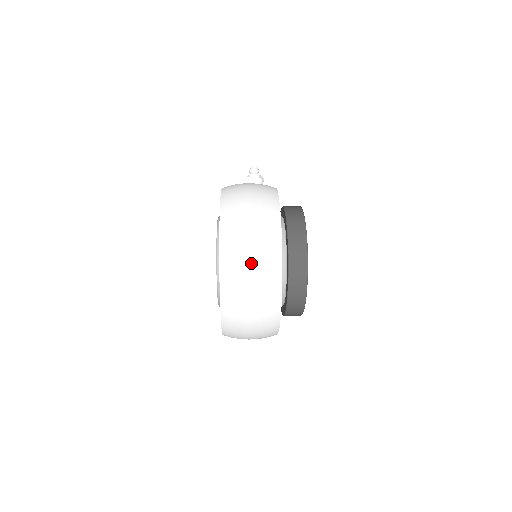
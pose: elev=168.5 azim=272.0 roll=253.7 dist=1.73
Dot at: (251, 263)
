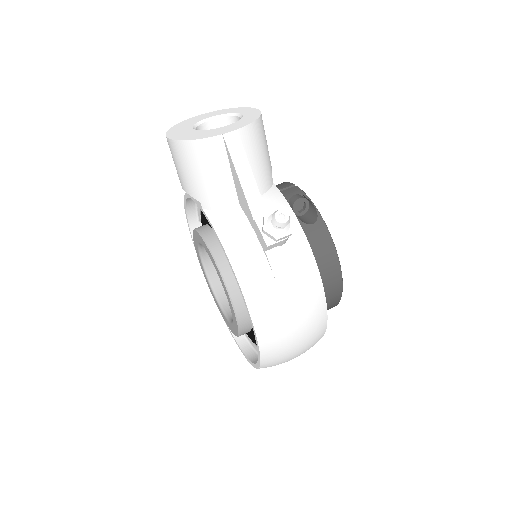
Dot at: occluded
